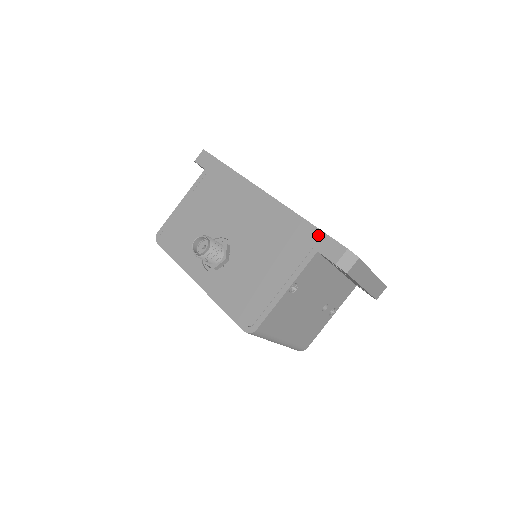
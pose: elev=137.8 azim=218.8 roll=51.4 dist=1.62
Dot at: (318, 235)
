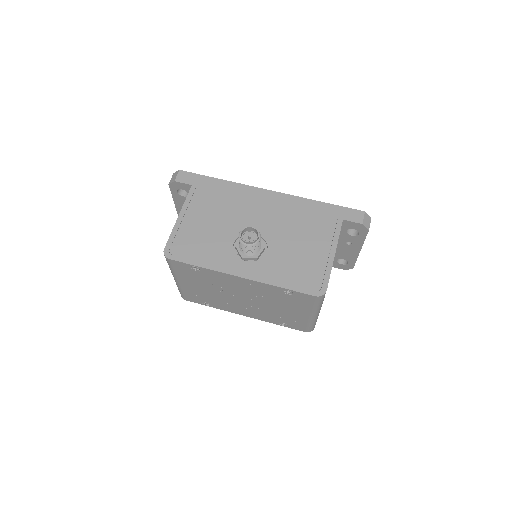
Dot at: (336, 209)
